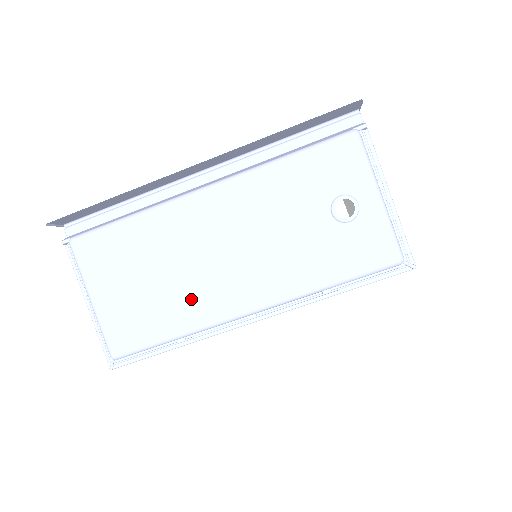
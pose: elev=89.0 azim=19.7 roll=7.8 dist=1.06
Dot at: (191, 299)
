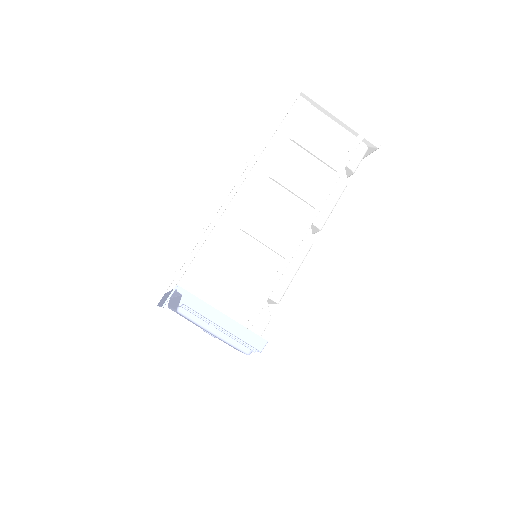
Dot at: occluded
